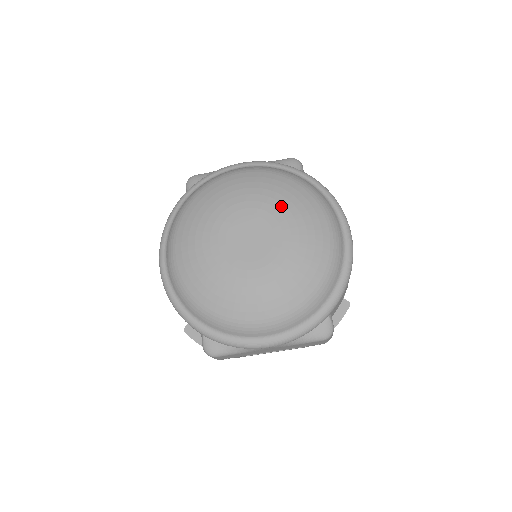
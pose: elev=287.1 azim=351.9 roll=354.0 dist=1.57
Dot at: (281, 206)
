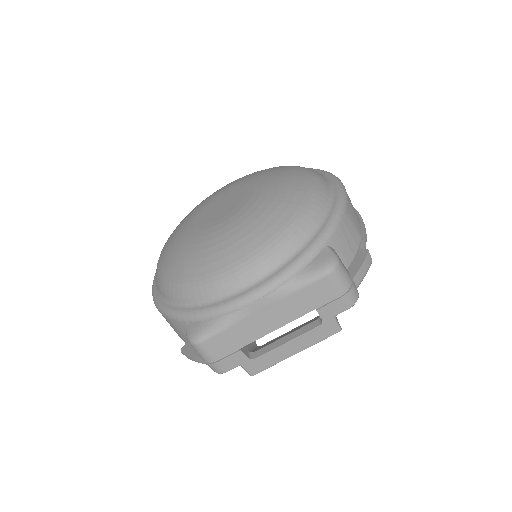
Dot at: (254, 177)
